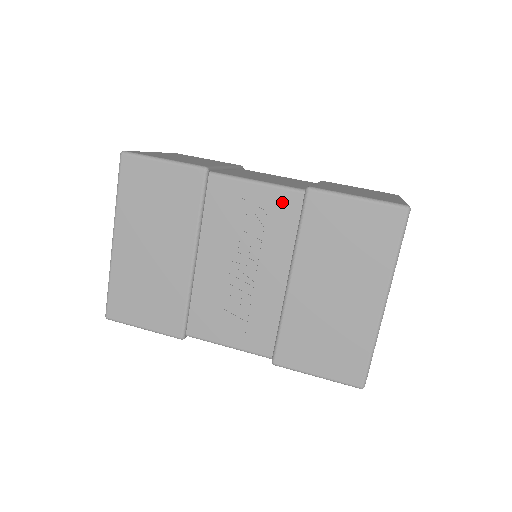
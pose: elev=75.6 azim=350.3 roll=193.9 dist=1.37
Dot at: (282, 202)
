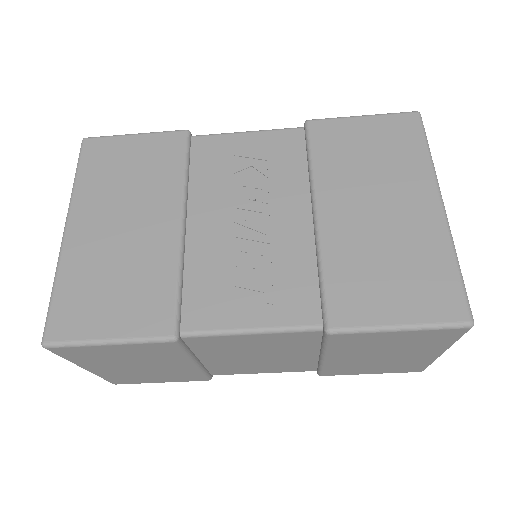
Dot at: (282, 141)
